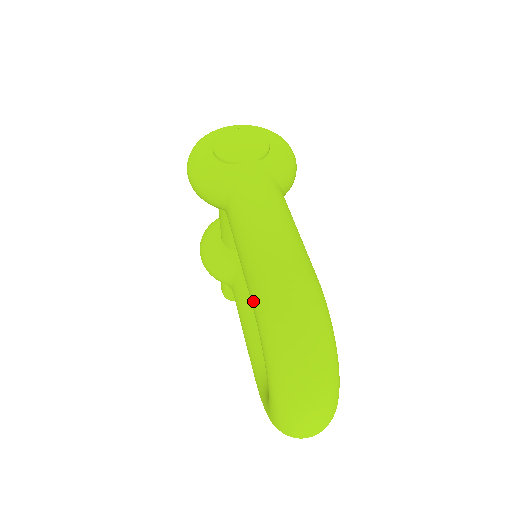
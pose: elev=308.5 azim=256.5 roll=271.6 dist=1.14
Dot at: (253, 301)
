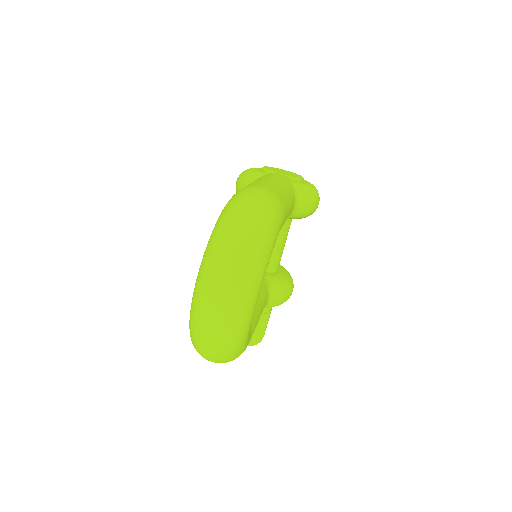
Dot at: occluded
